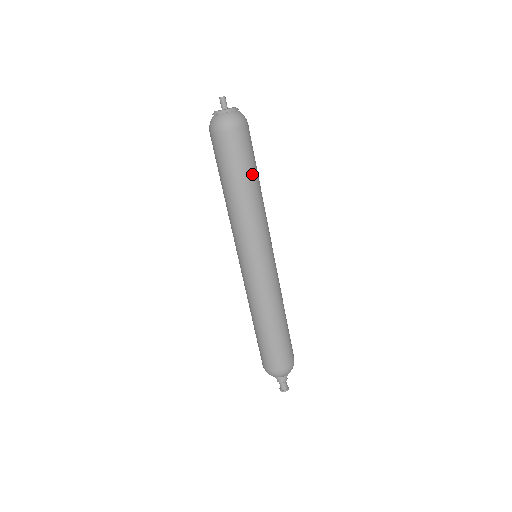
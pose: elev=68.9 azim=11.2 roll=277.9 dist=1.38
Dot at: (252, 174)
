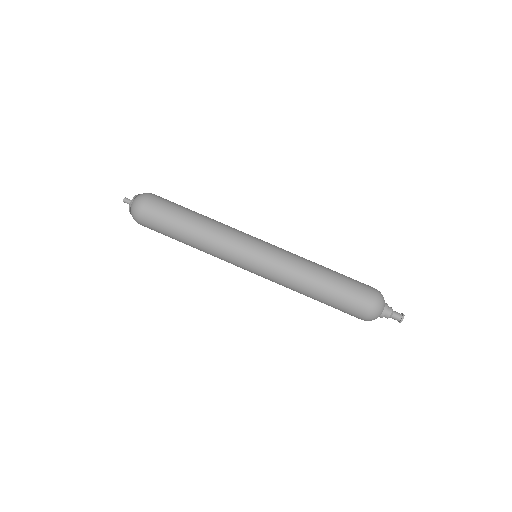
Dot at: (190, 210)
